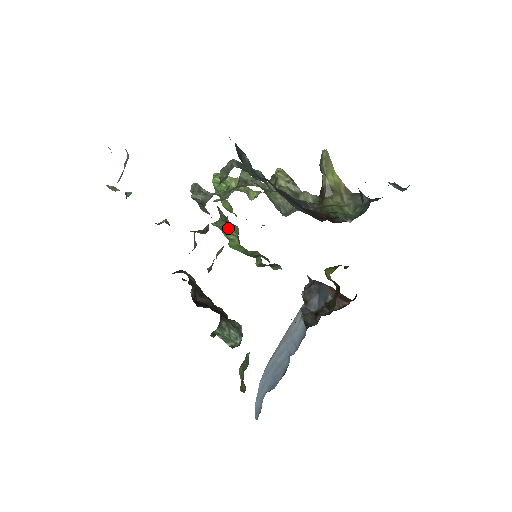
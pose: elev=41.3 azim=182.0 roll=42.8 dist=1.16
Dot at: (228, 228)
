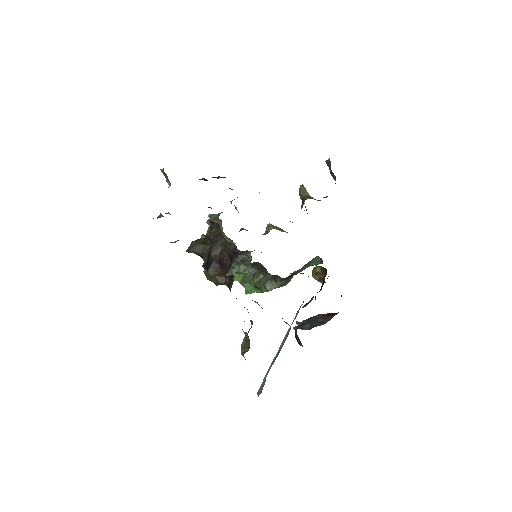
Dot at: occluded
